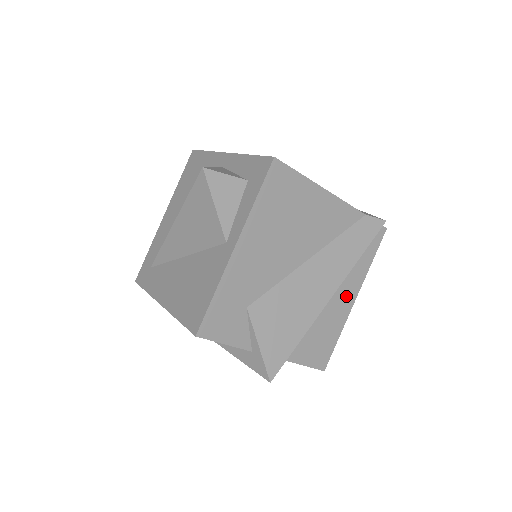
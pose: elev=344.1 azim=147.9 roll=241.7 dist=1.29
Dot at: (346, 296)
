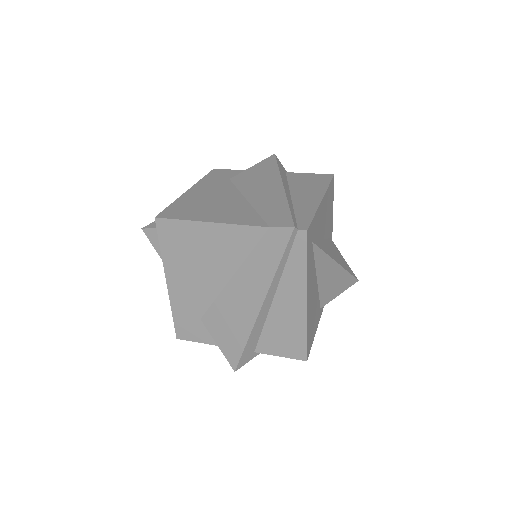
Dot at: (293, 300)
